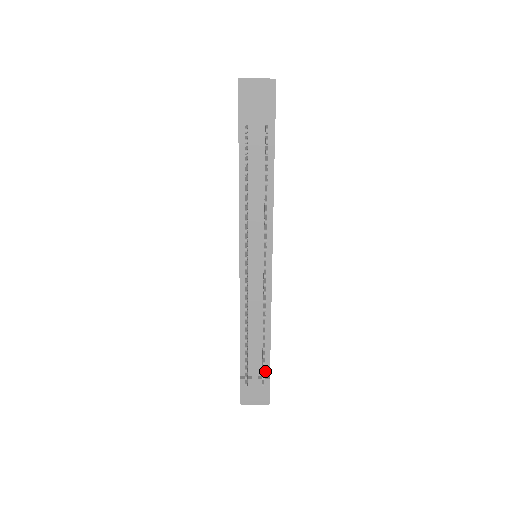
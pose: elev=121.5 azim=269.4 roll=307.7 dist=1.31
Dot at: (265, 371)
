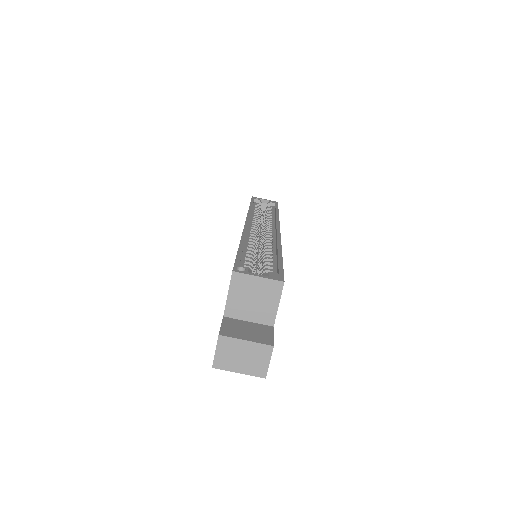
Dot at: occluded
